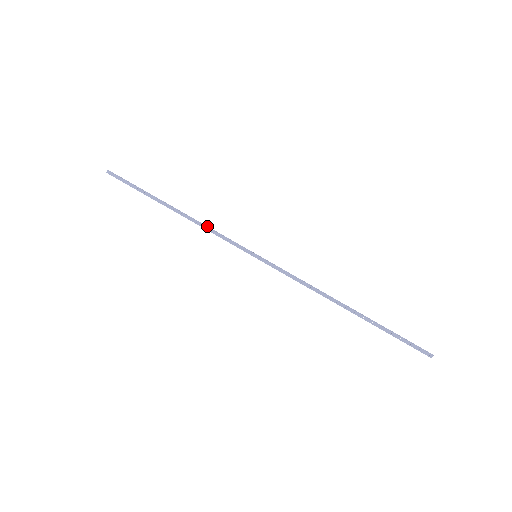
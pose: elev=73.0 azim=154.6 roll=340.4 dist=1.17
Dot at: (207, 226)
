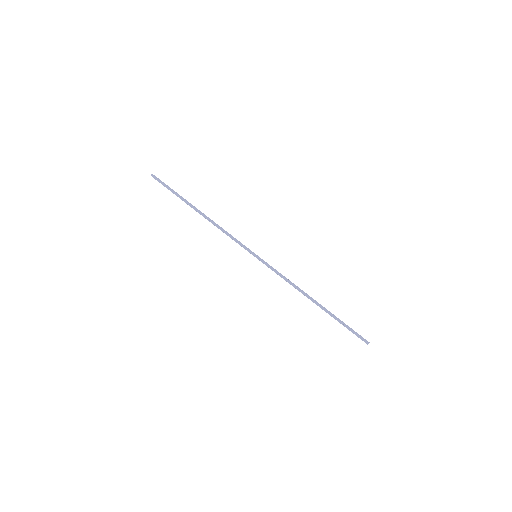
Dot at: occluded
